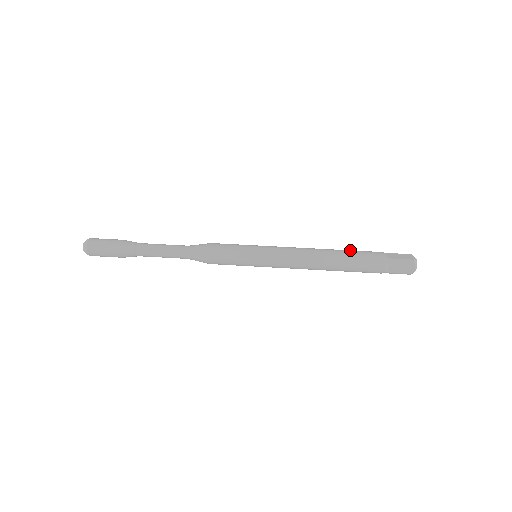
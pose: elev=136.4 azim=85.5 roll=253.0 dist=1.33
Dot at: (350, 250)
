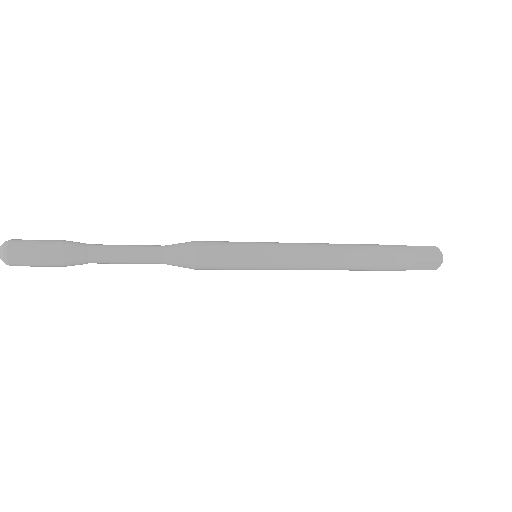
Dot at: occluded
